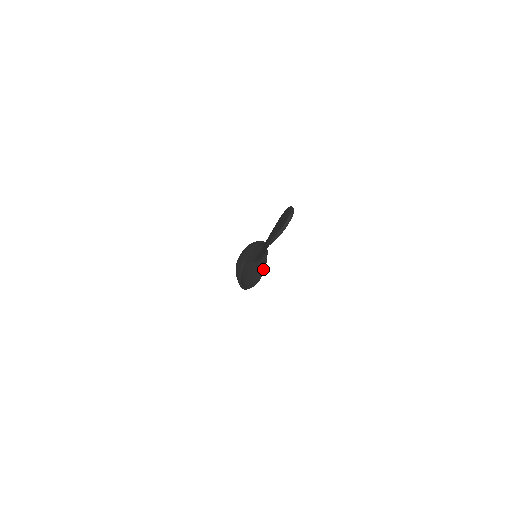
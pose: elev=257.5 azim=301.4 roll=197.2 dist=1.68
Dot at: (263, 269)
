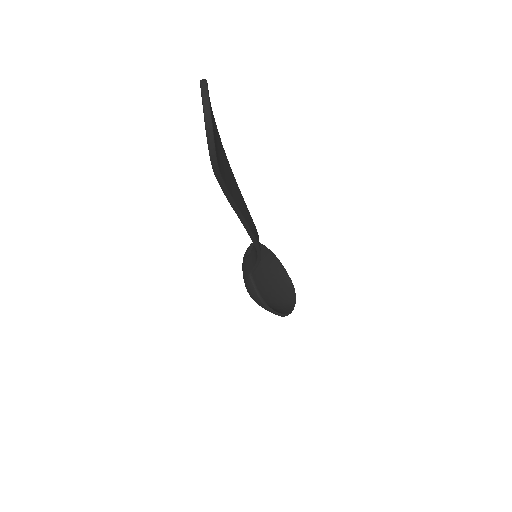
Dot at: (289, 281)
